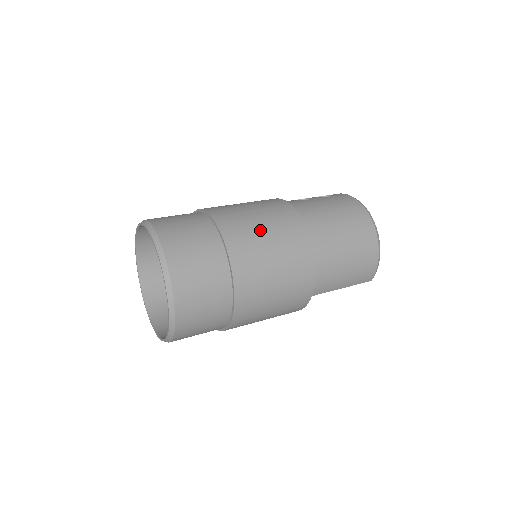
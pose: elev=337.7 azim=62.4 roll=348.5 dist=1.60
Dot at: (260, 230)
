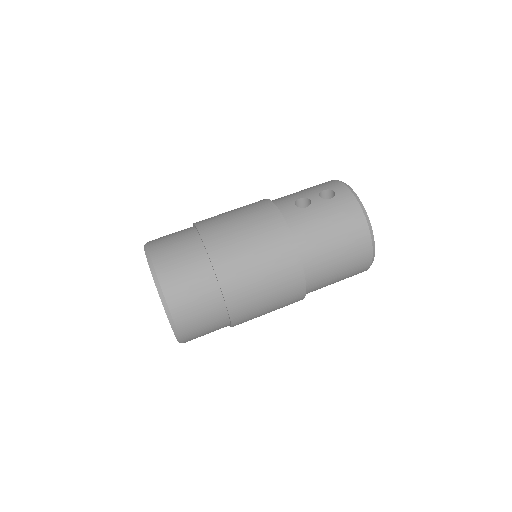
Dot at: (253, 266)
